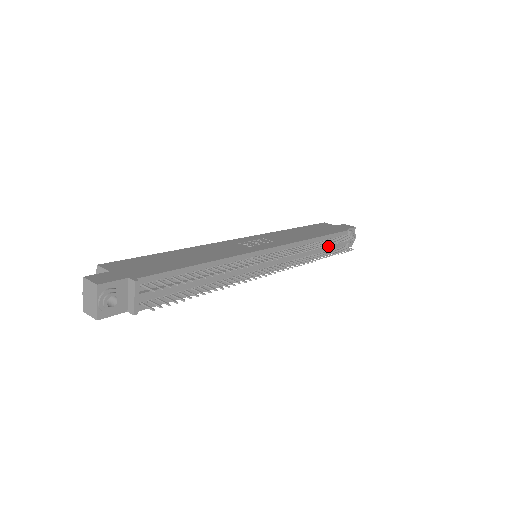
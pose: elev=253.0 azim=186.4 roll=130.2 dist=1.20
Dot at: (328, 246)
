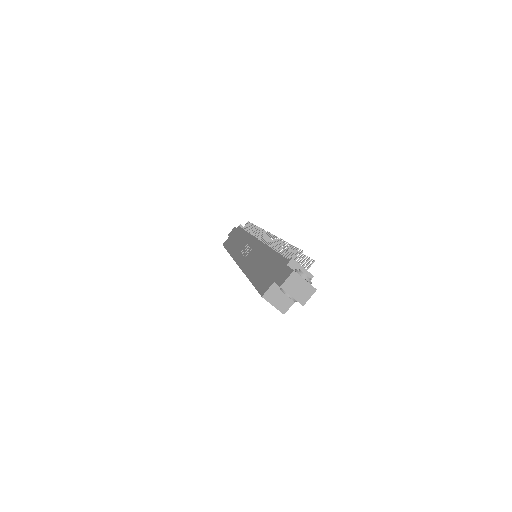
Dot at: occluded
